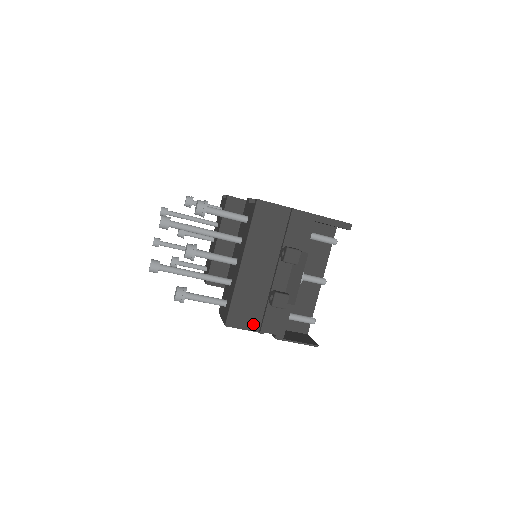
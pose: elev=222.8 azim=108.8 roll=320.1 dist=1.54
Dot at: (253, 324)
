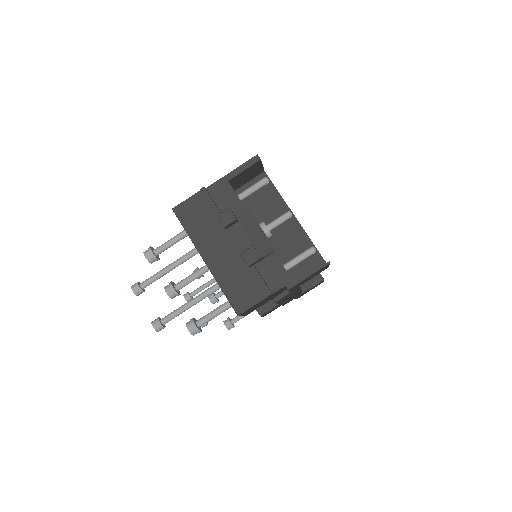
Dot at: (257, 295)
